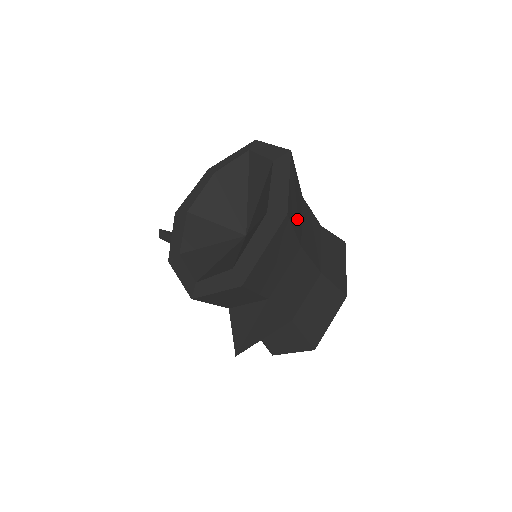
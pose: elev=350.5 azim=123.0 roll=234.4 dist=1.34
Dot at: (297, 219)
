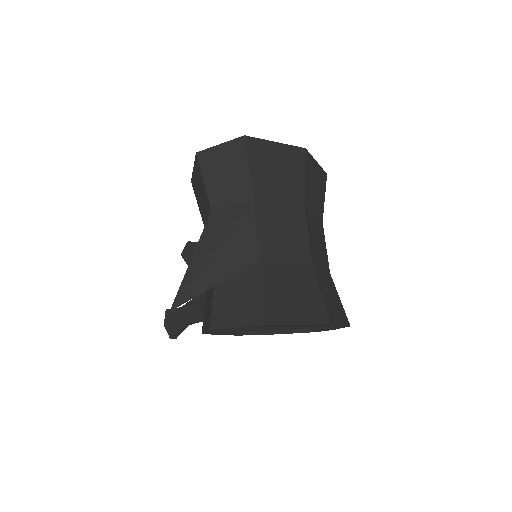
Dot at: (311, 192)
